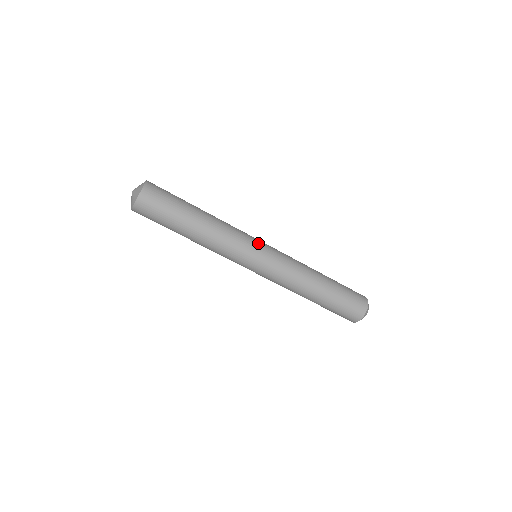
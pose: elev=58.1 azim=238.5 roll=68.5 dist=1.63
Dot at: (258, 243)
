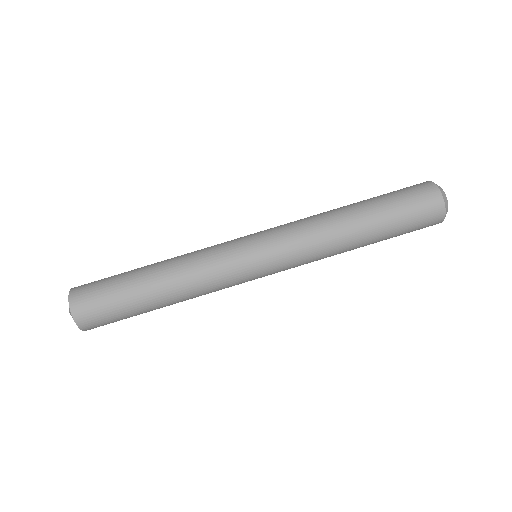
Dot at: (241, 241)
